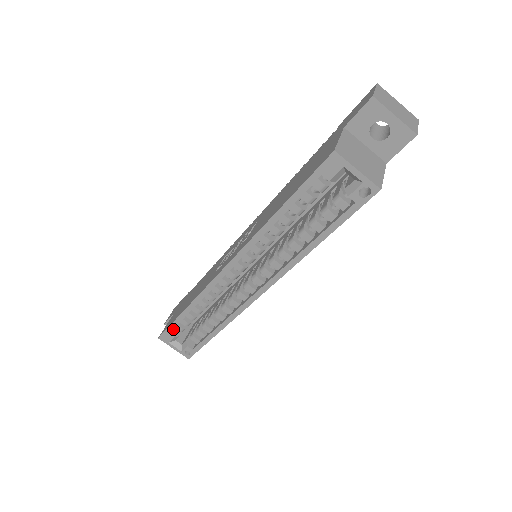
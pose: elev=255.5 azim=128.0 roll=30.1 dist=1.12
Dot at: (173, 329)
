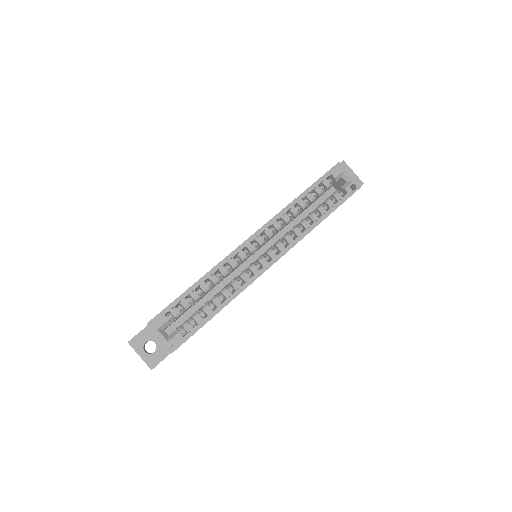
Dot at: (165, 316)
